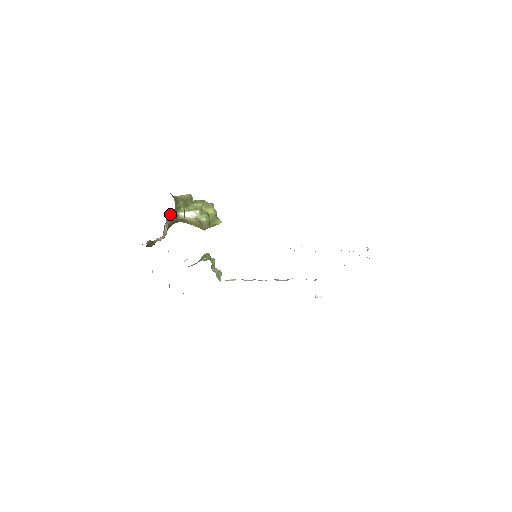
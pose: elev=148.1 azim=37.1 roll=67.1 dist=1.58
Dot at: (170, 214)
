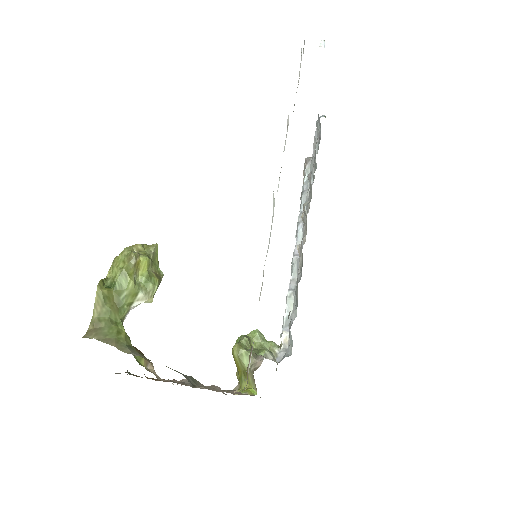
Dot at: occluded
